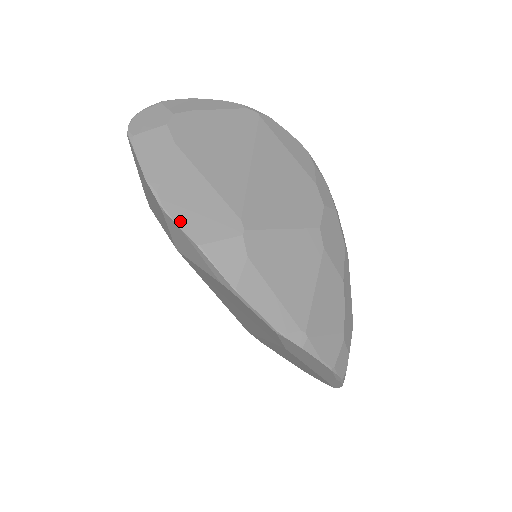
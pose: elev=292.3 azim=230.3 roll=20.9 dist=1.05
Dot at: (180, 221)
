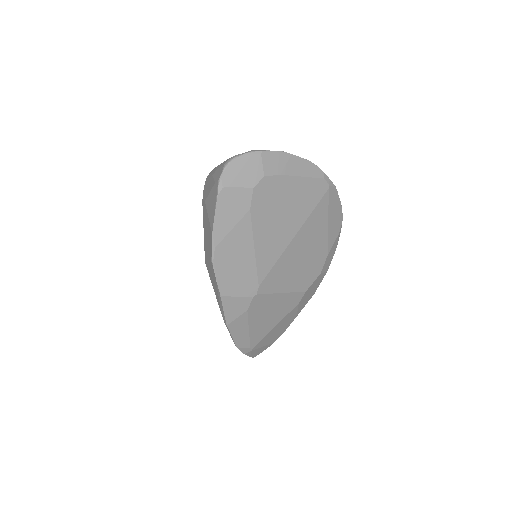
Dot at: (219, 275)
